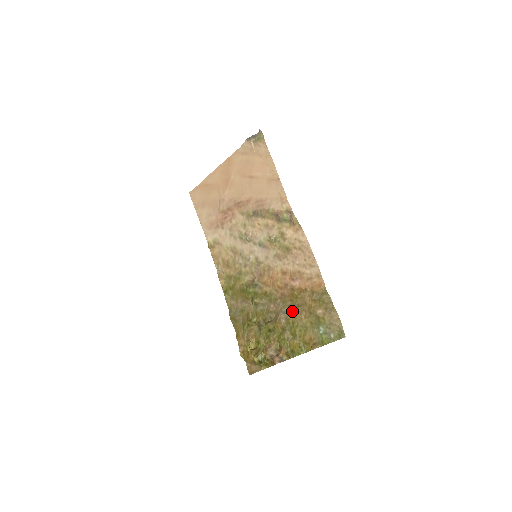
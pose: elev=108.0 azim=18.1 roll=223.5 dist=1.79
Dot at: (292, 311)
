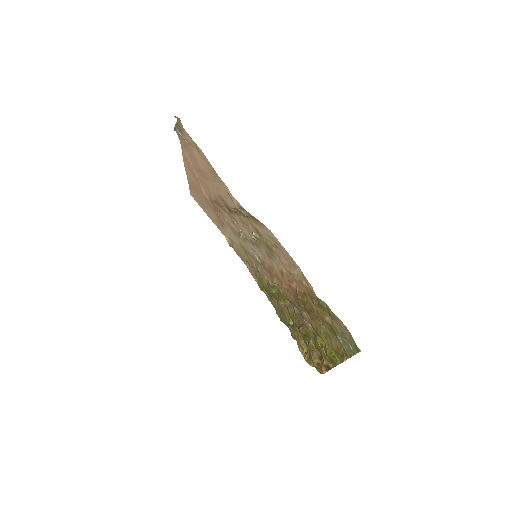
Dot at: (309, 316)
